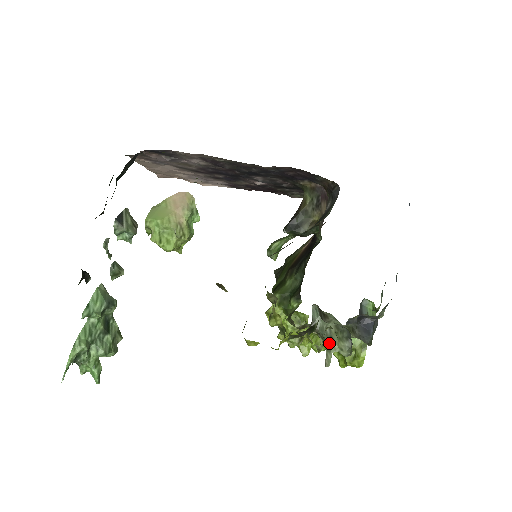
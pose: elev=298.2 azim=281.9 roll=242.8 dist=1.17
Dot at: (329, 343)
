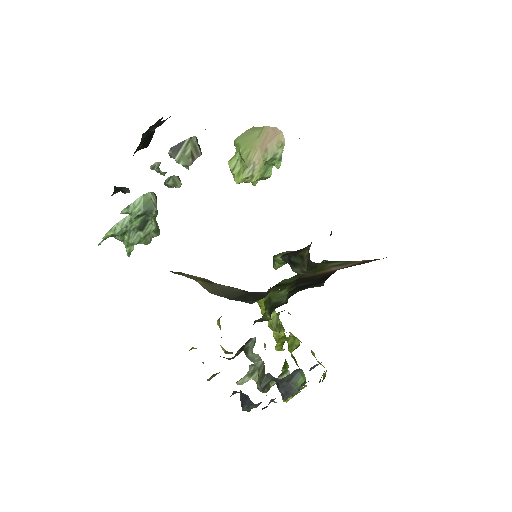
Dot at: (254, 371)
